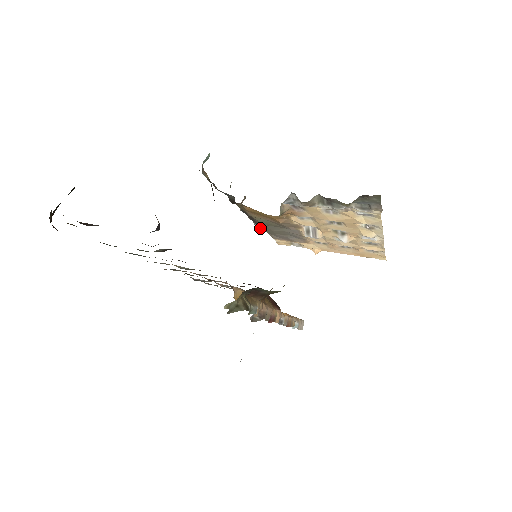
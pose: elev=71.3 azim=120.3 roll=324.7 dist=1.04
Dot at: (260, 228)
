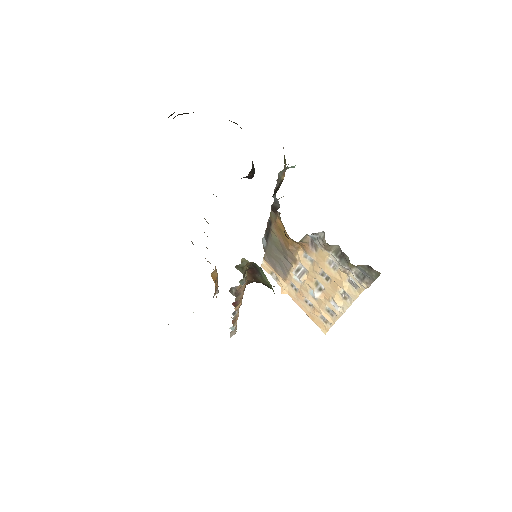
Dot at: (264, 244)
